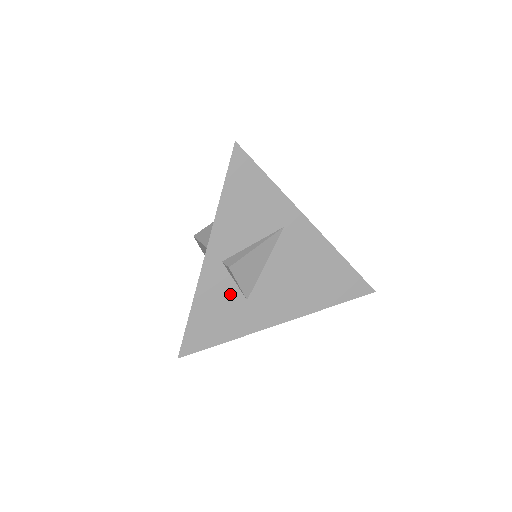
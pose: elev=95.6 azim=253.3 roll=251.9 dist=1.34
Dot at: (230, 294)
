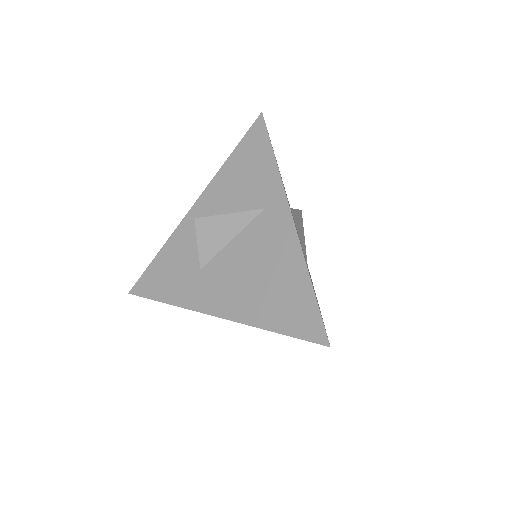
Dot at: (191, 255)
